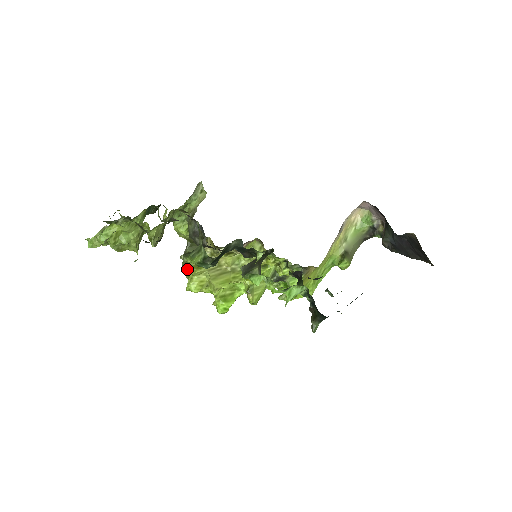
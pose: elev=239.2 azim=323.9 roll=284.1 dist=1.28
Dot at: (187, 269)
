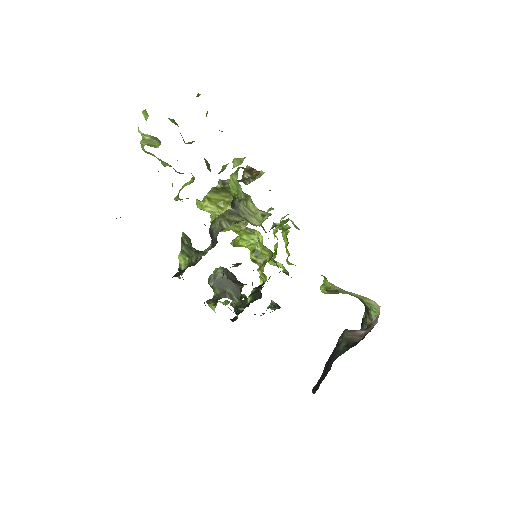
Dot at: (209, 197)
